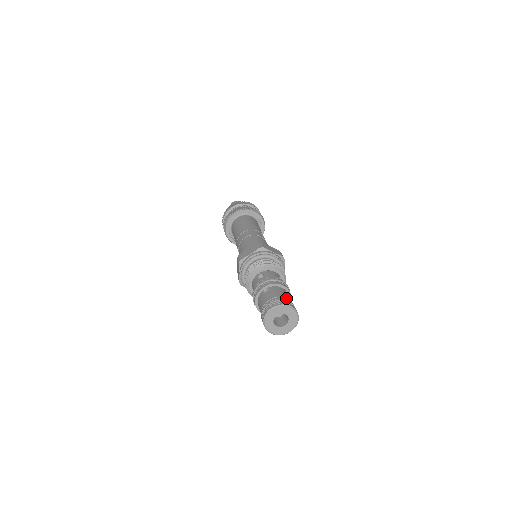
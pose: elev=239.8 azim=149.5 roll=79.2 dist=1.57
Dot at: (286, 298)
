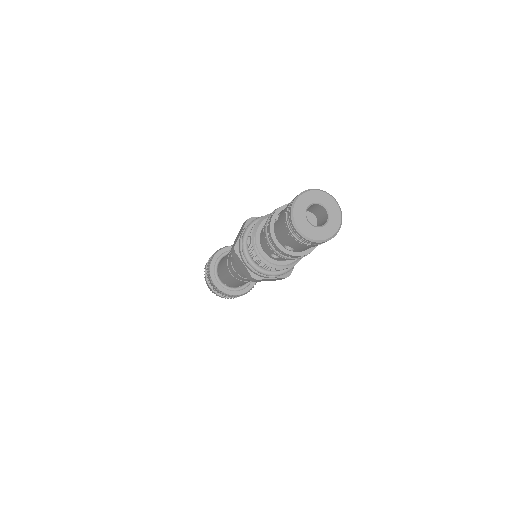
Dot at: occluded
